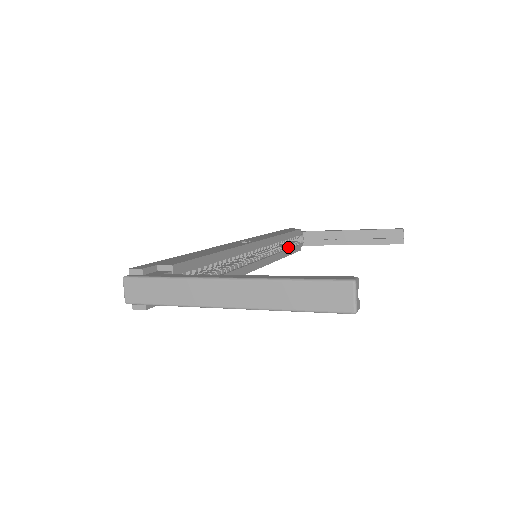
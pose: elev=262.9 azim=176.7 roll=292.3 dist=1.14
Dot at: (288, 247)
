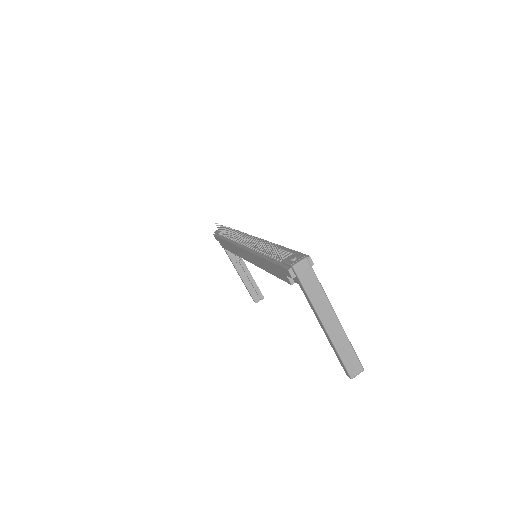
Dot at: occluded
